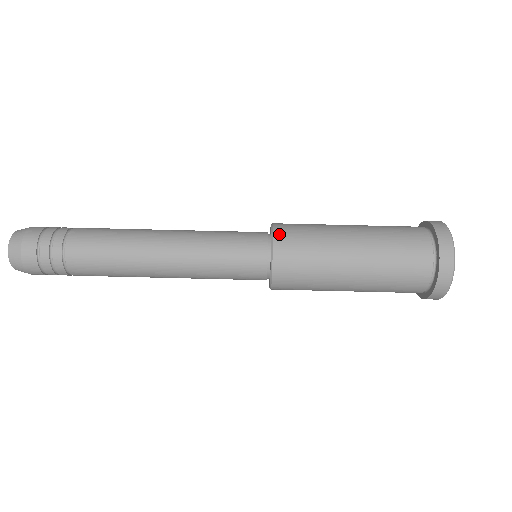
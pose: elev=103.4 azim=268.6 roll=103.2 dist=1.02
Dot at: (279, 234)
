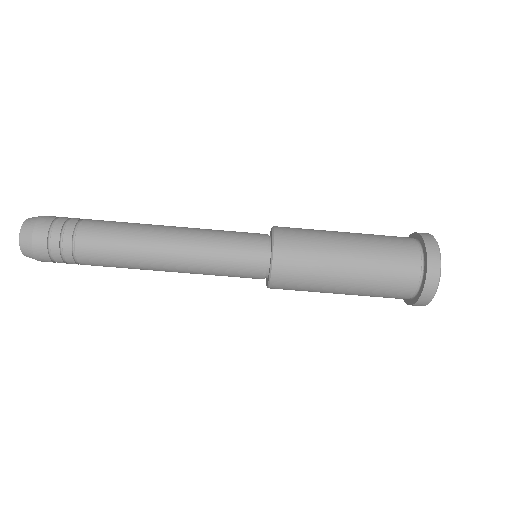
Dot at: (280, 241)
